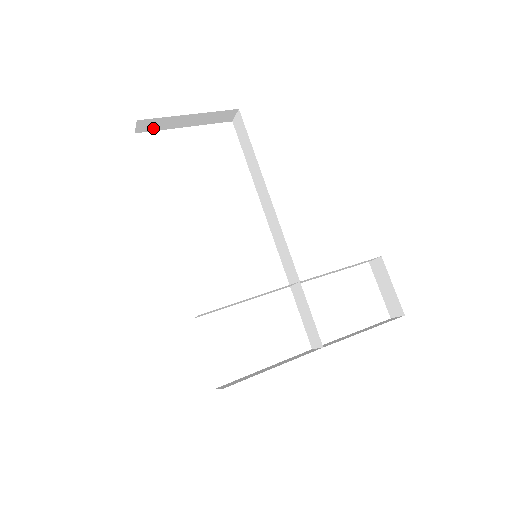
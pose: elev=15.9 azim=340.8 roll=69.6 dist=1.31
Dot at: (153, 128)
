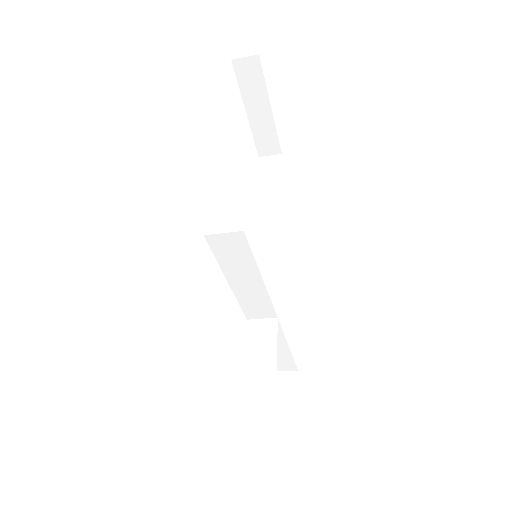
Dot at: (242, 78)
